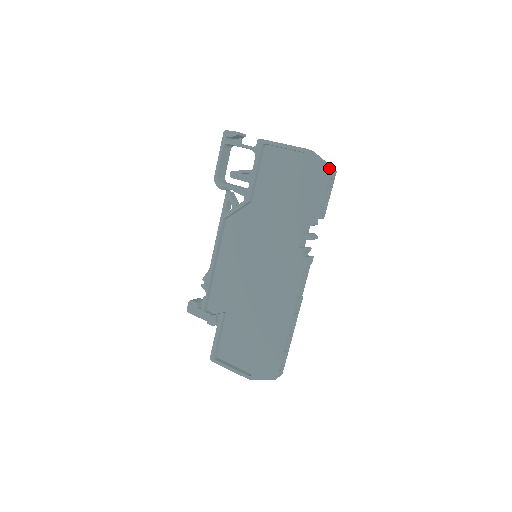
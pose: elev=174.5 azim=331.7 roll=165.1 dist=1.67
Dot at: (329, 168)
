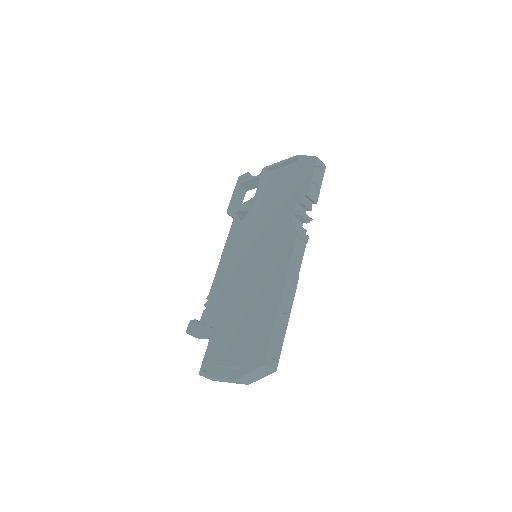
Dot at: (315, 157)
